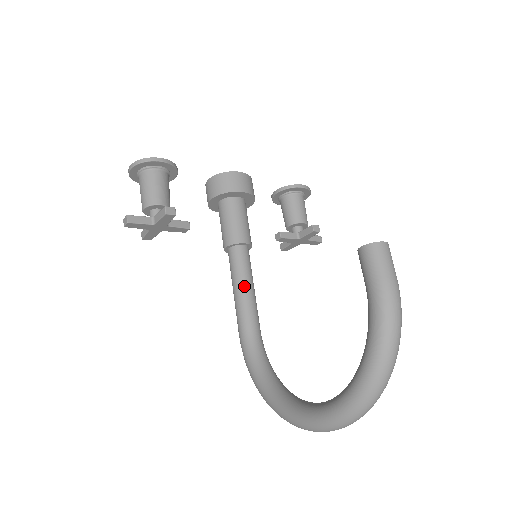
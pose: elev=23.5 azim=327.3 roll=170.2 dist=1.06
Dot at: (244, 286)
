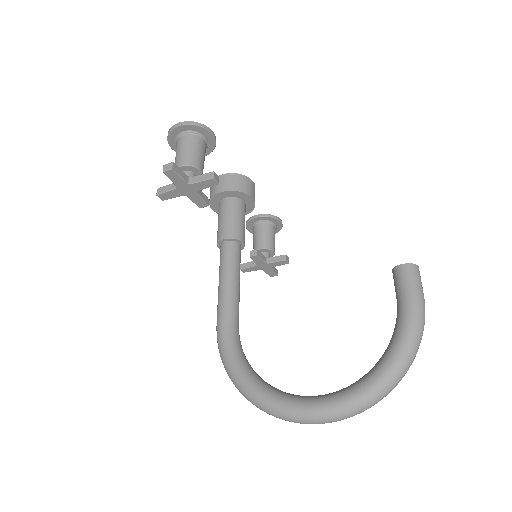
Dot at: (235, 279)
